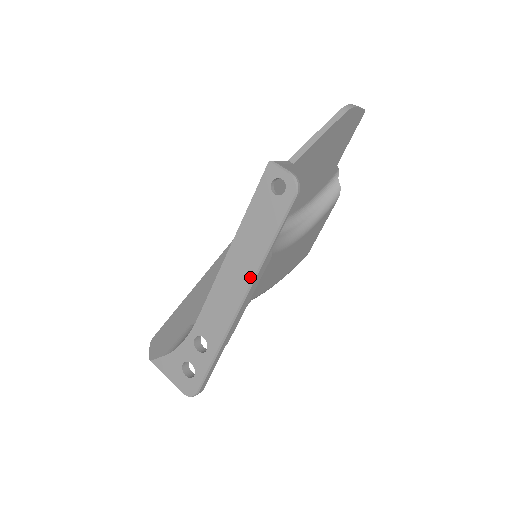
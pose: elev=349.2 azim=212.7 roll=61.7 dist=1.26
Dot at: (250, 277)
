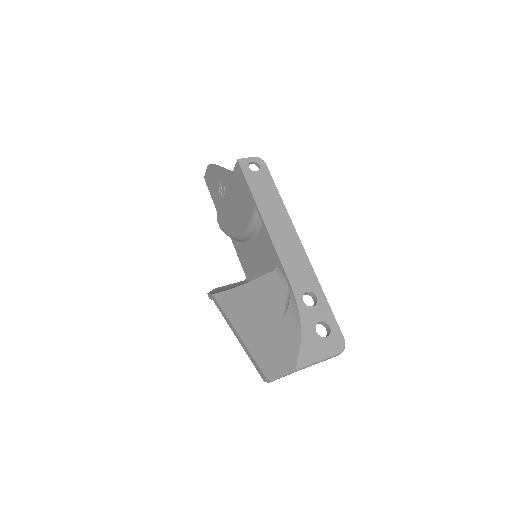
Dot at: (290, 222)
